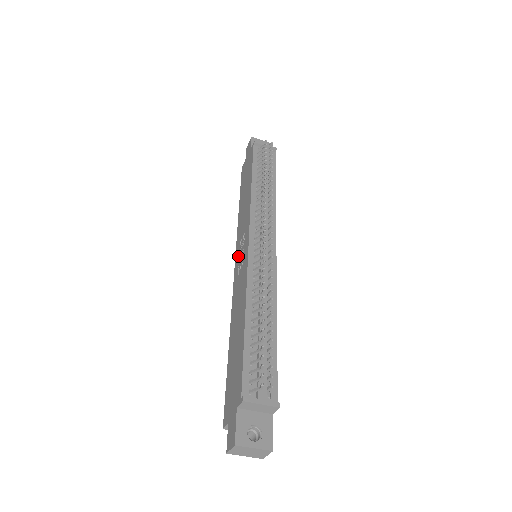
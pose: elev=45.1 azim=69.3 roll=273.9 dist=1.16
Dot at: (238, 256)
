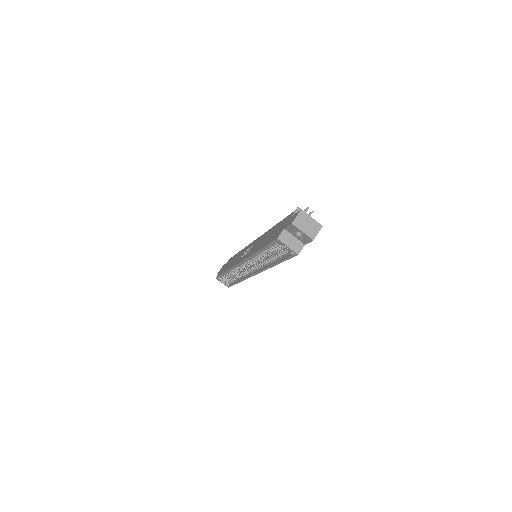
Dot at: (242, 257)
